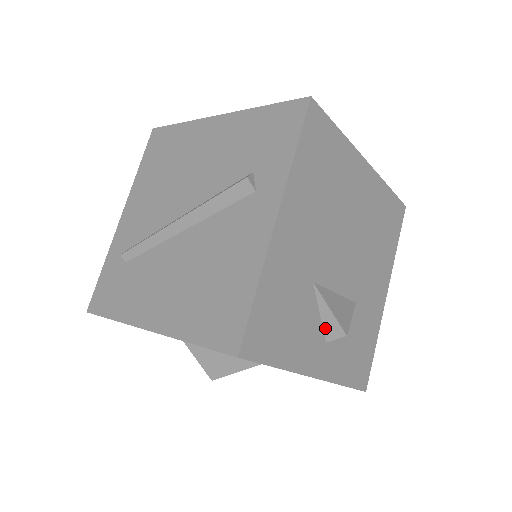
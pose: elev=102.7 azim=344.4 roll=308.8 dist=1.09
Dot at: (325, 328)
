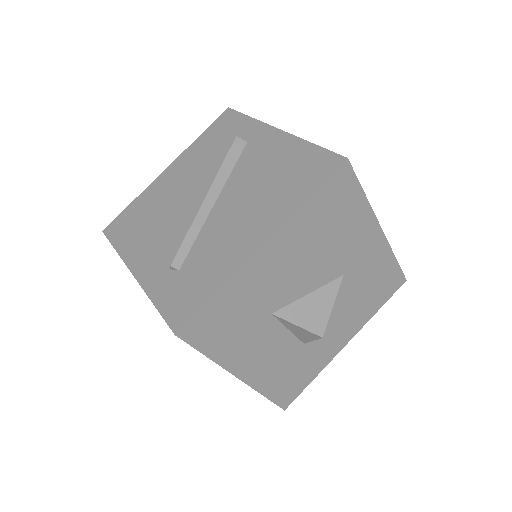
Dot at: occluded
